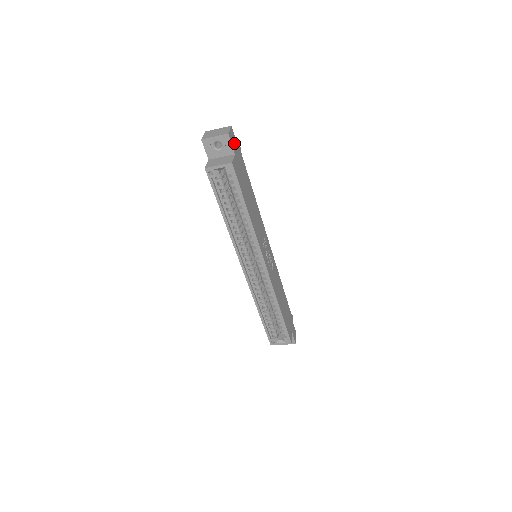
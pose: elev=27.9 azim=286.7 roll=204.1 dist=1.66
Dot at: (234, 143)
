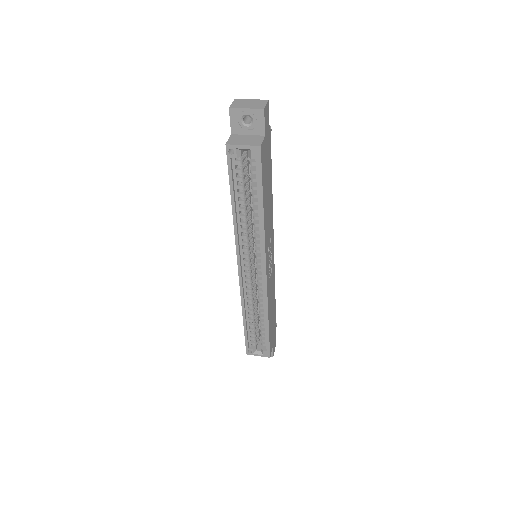
Dot at: (267, 122)
